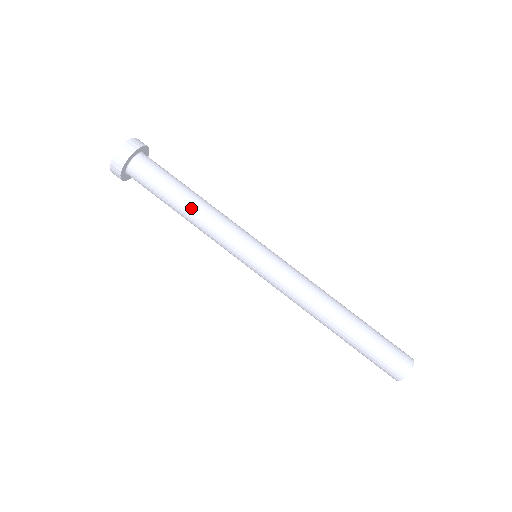
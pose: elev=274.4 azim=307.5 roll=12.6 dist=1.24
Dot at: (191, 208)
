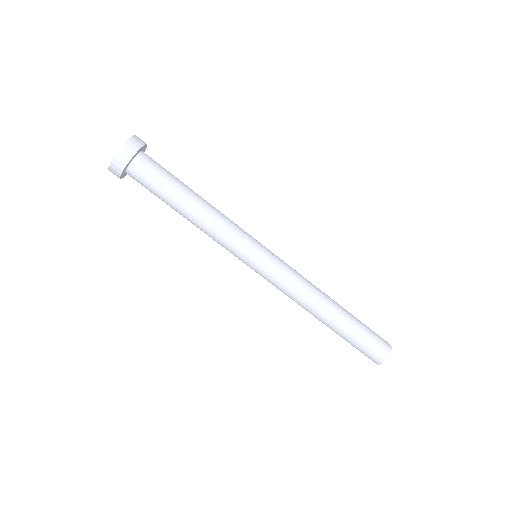
Dot at: (189, 219)
